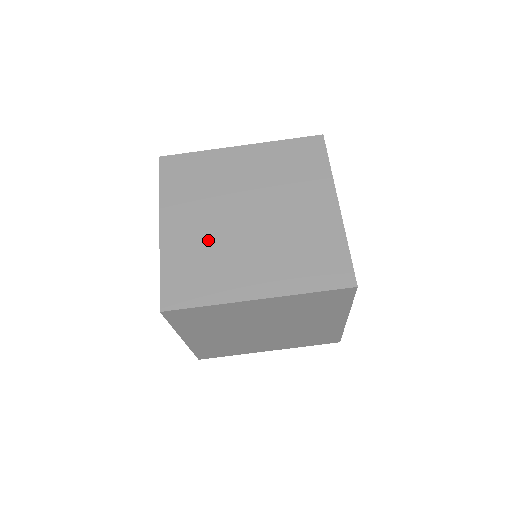
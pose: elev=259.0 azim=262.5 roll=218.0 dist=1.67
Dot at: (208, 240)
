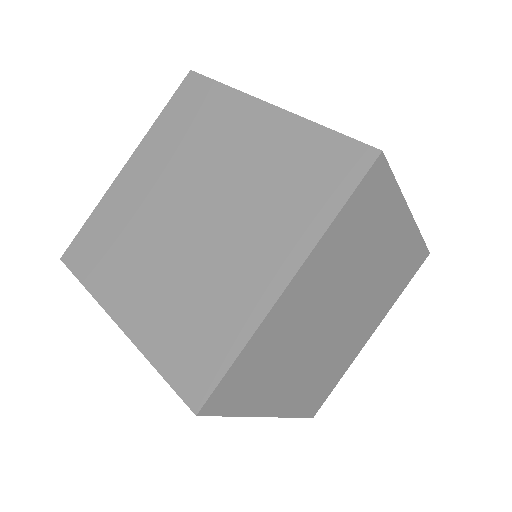
Dot at: (176, 283)
